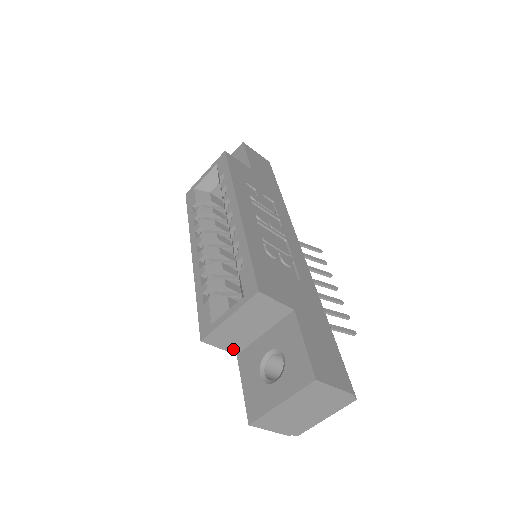
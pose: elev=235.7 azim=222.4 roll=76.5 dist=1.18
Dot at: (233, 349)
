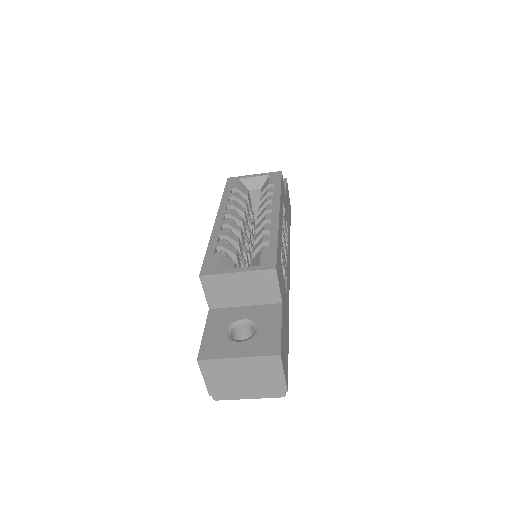
Dot at: (212, 302)
